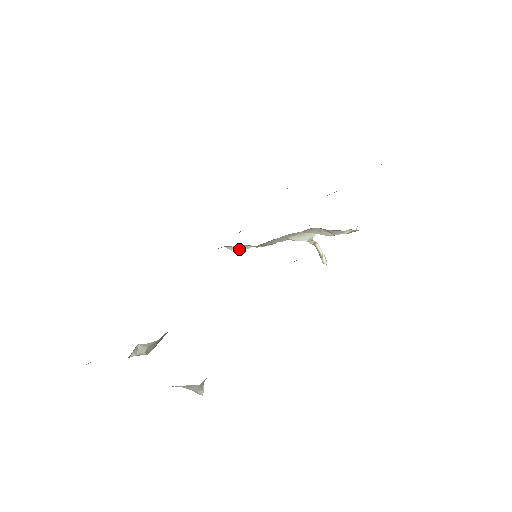
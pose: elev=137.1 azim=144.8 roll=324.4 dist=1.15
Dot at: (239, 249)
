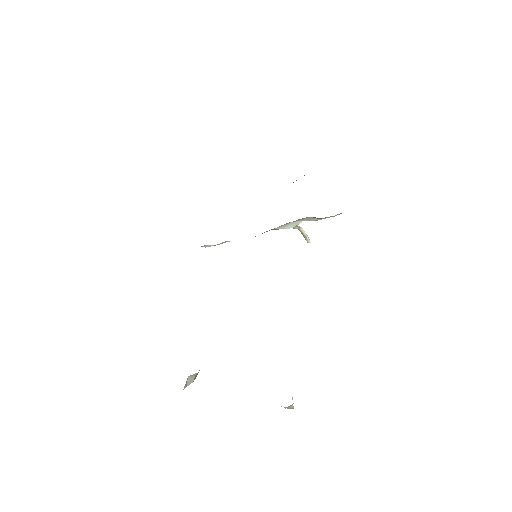
Dot at: (215, 245)
